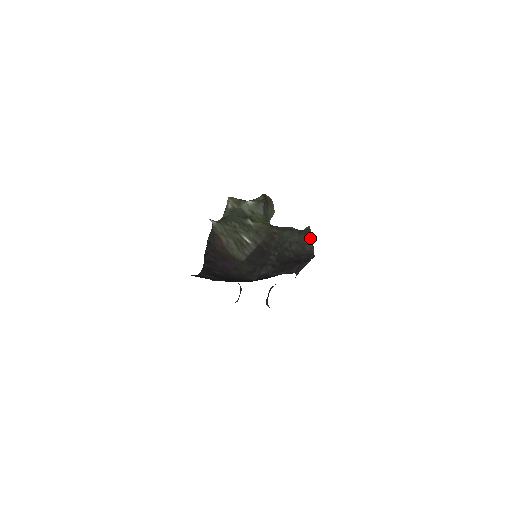
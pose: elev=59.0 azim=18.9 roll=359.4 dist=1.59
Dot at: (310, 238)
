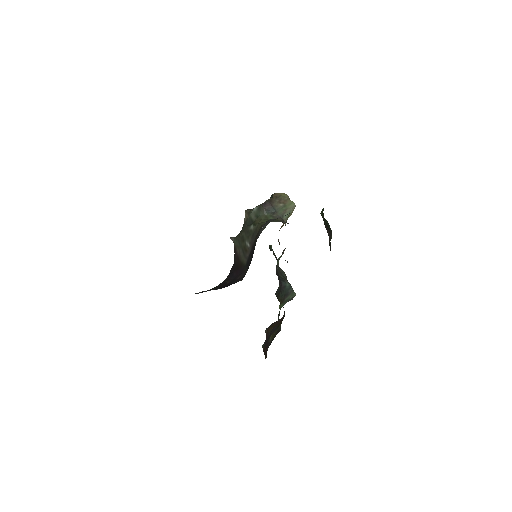
Dot at: occluded
